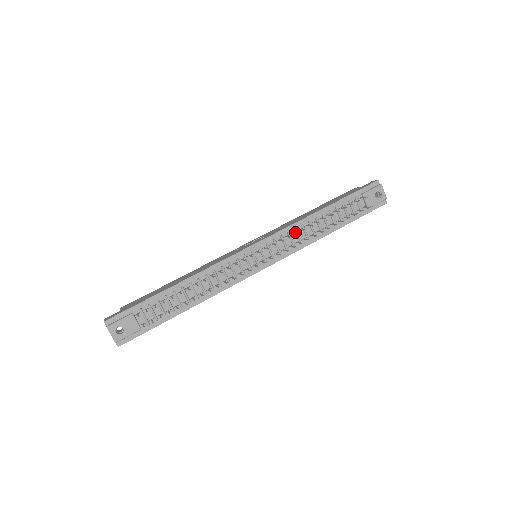
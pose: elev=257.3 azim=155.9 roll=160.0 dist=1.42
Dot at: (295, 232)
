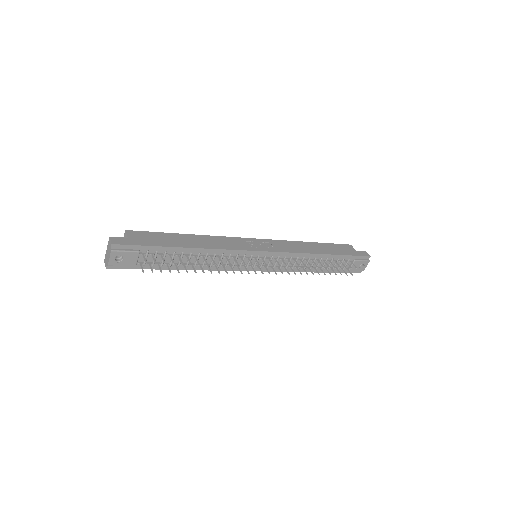
Dot at: (296, 259)
